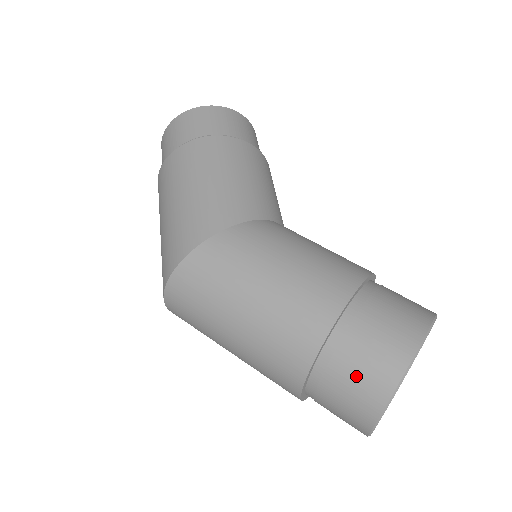
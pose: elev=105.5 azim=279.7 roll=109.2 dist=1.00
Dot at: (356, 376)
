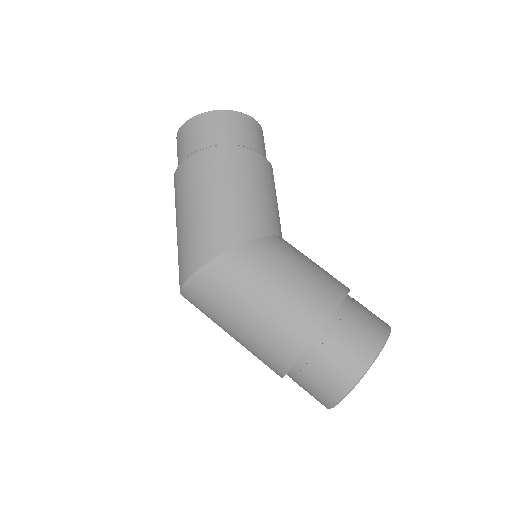
Dot at: (326, 374)
